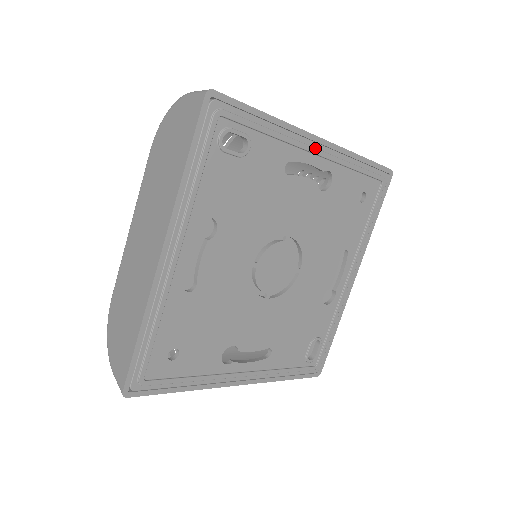
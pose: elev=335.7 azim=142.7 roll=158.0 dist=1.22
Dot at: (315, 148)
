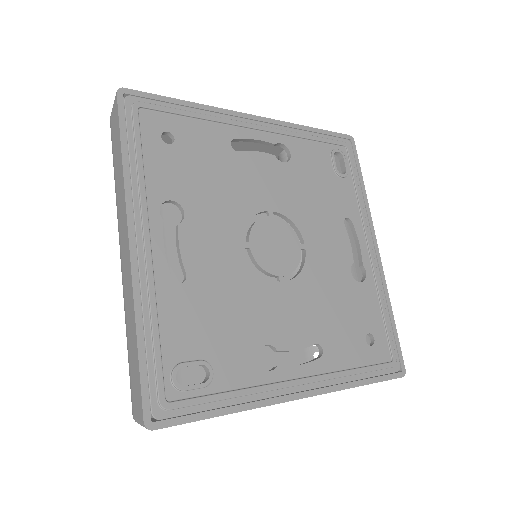
Dot at: (371, 244)
